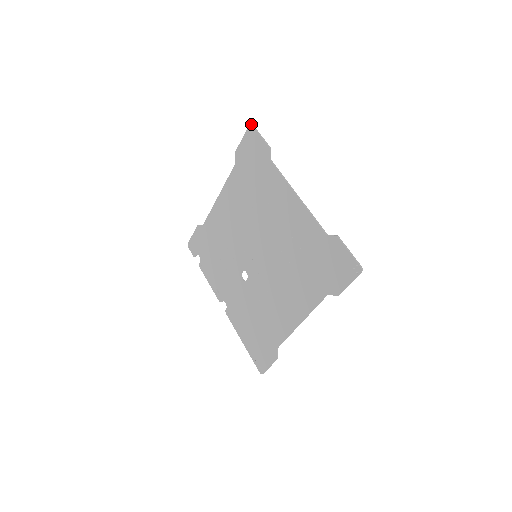
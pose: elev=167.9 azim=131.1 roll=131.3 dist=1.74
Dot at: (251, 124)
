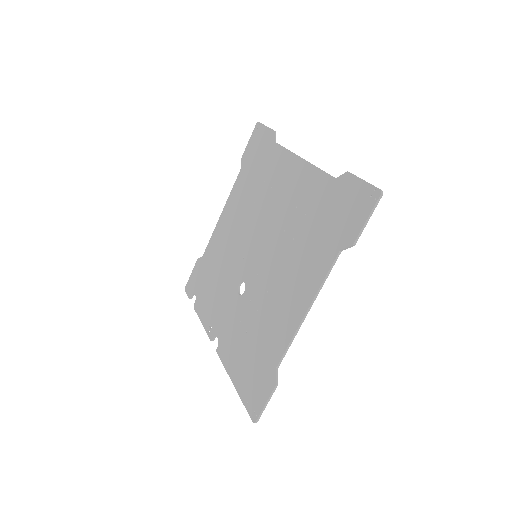
Dot at: (258, 122)
